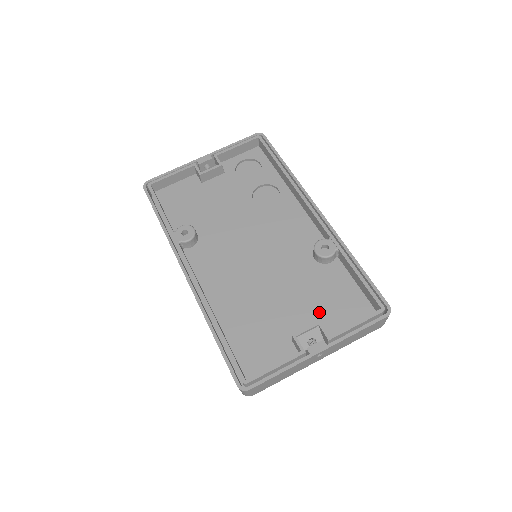
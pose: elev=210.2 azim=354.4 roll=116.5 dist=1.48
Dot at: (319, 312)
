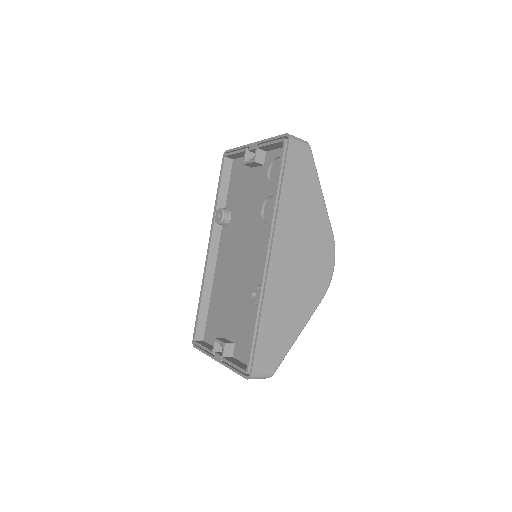
Dot at: (239, 335)
